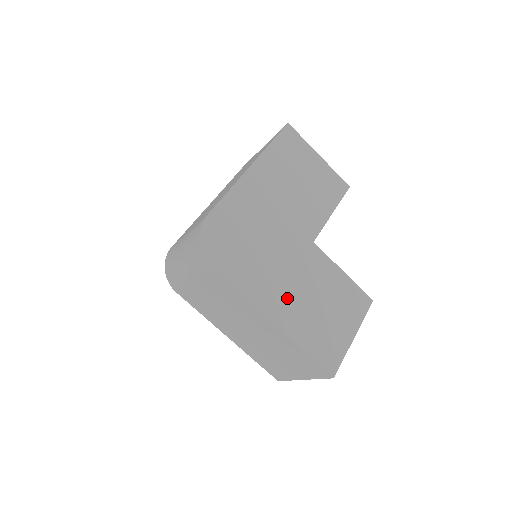
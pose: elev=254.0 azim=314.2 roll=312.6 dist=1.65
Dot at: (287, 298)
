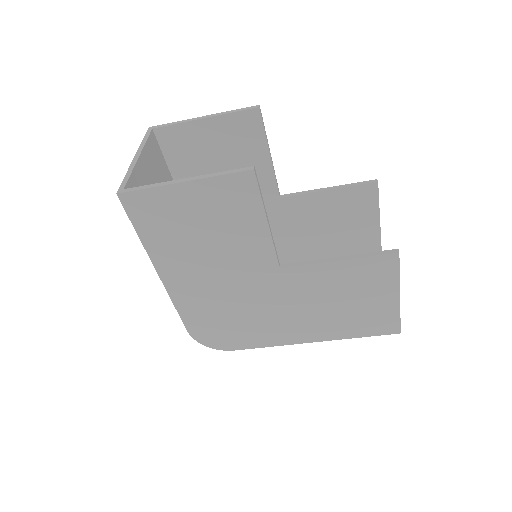
Dot at: (304, 323)
